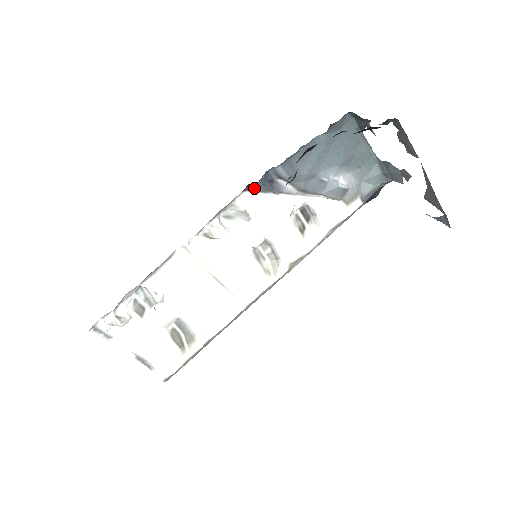
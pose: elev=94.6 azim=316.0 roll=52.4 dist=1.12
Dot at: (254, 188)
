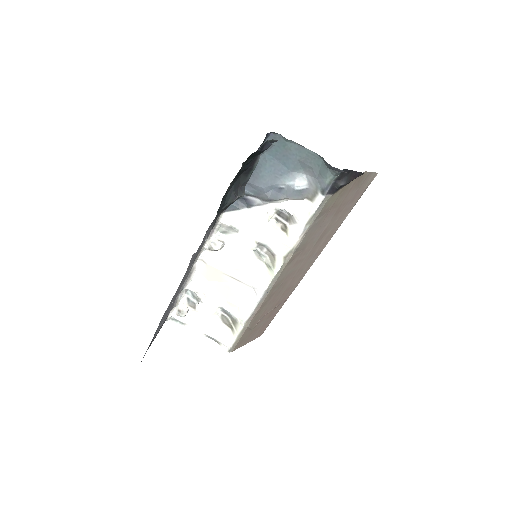
Dot at: (230, 209)
